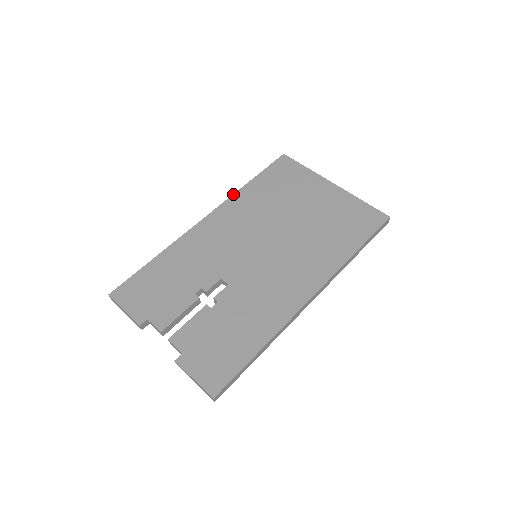
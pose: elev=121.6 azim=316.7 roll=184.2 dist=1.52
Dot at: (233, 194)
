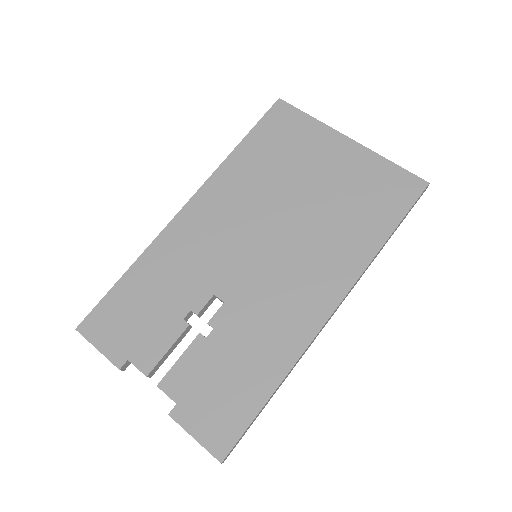
Dot at: occluded
